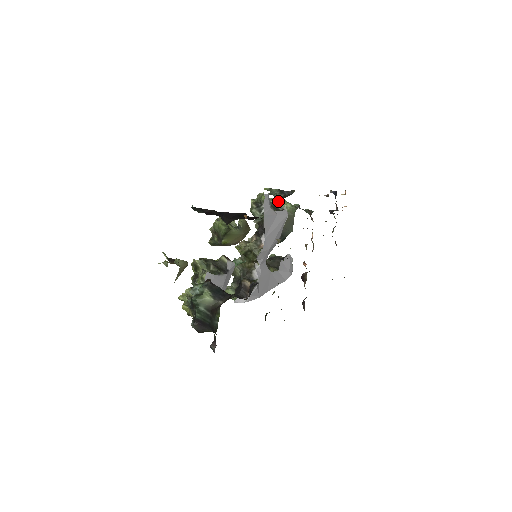
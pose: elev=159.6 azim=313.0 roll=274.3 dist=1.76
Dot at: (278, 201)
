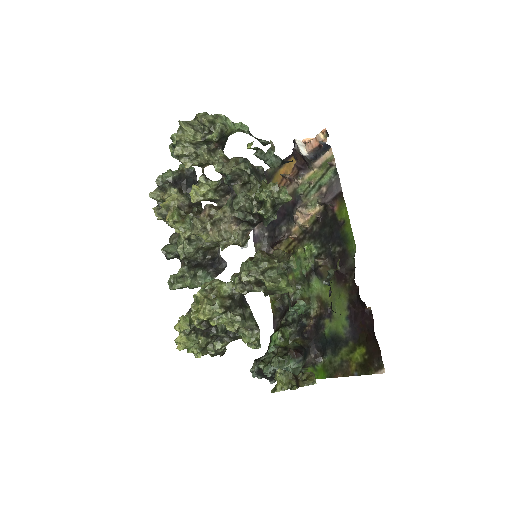
Dot at: (227, 130)
